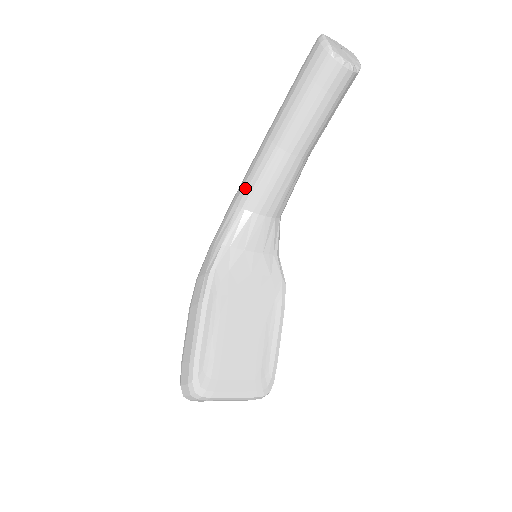
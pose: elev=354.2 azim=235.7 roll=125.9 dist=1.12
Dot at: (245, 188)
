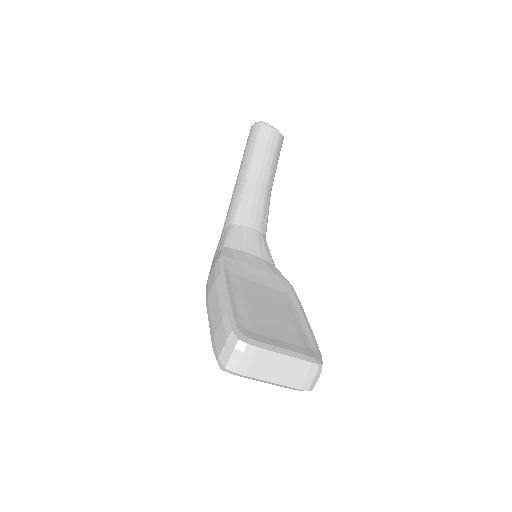
Dot at: (230, 214)
